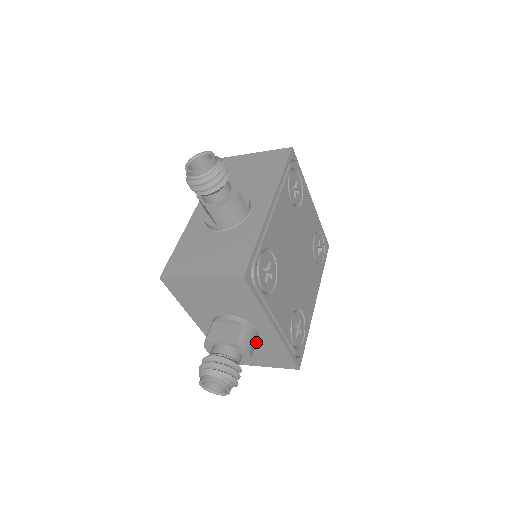
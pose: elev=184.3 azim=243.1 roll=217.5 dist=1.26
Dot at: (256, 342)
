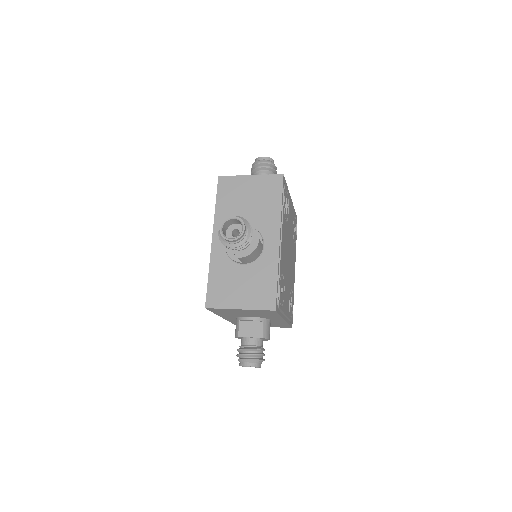
Dot at: occluded
